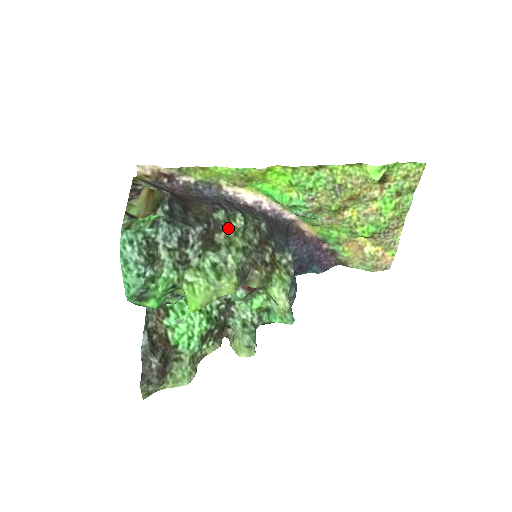
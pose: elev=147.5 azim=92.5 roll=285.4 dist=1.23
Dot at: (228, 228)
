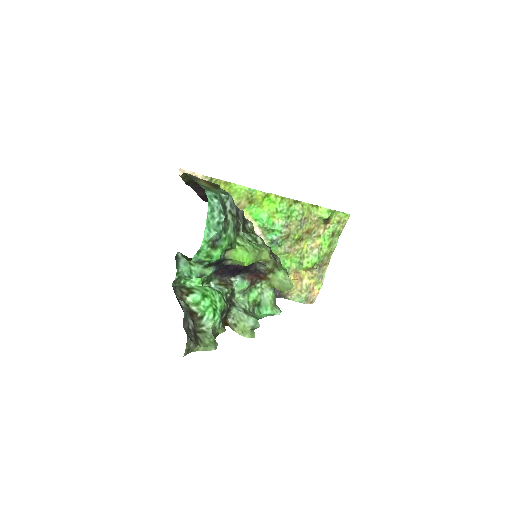
Dot at: (249, 223)
